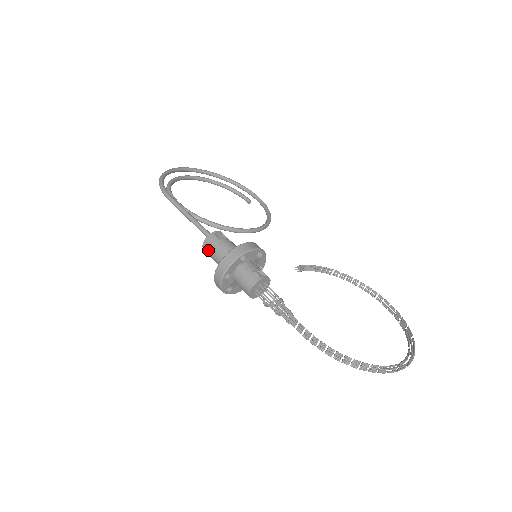
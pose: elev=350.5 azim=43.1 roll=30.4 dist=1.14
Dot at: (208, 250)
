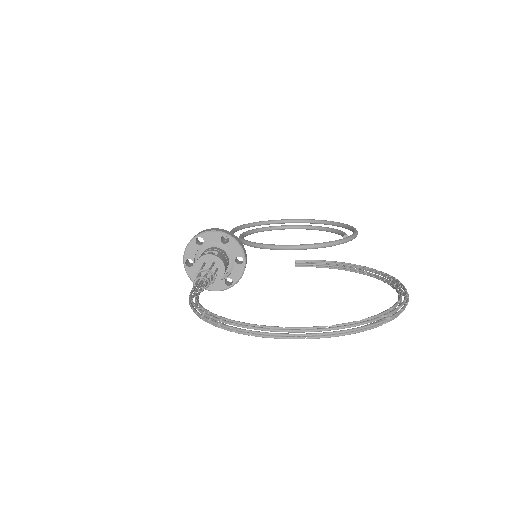
Dot at: occluded
